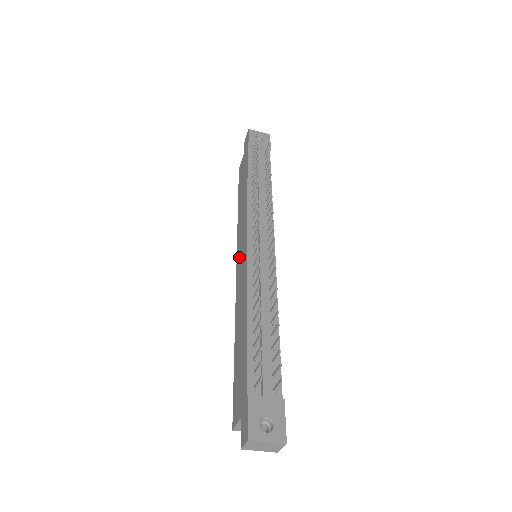
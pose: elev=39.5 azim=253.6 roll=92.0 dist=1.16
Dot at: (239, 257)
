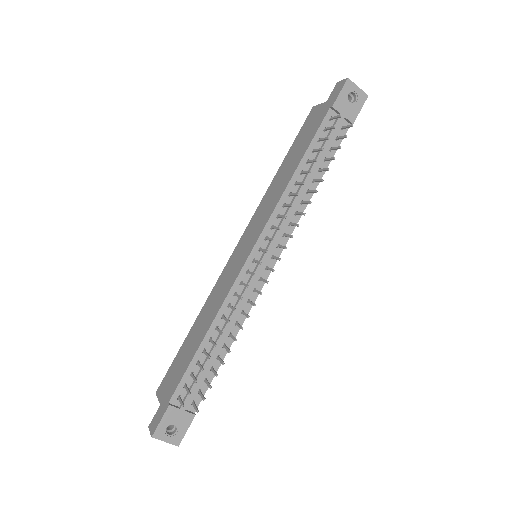
Dot at: (242, 243)
